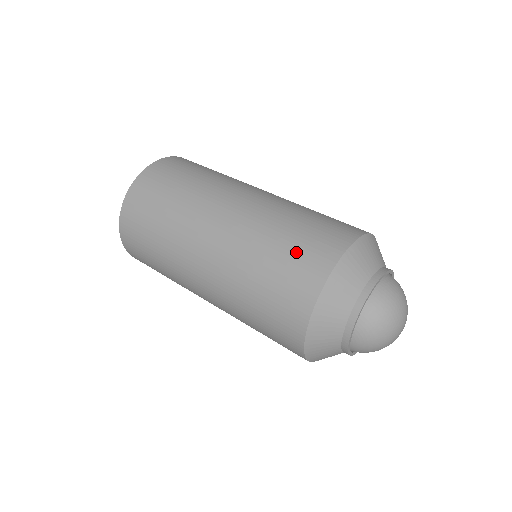
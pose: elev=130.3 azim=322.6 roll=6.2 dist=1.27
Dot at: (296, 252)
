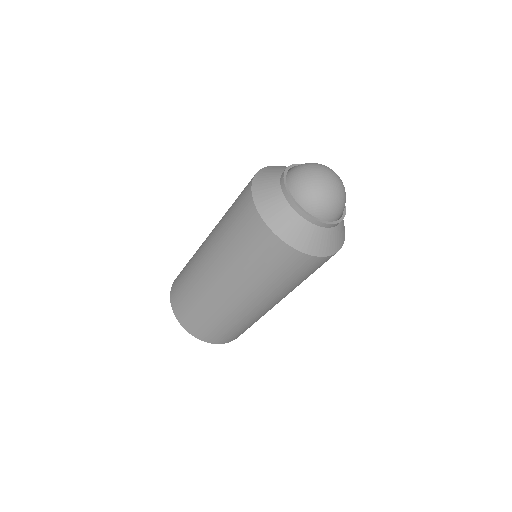
Dot at: (240, 228)
